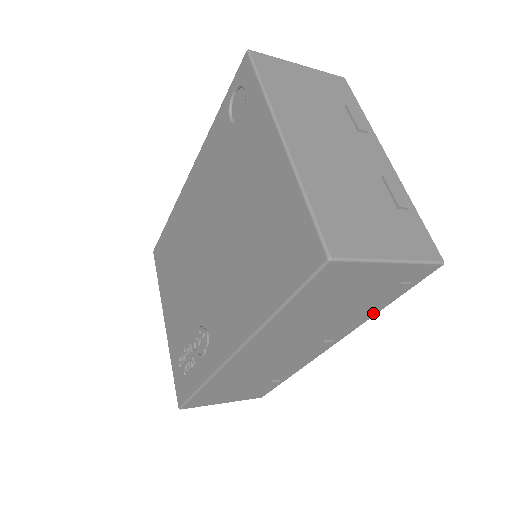
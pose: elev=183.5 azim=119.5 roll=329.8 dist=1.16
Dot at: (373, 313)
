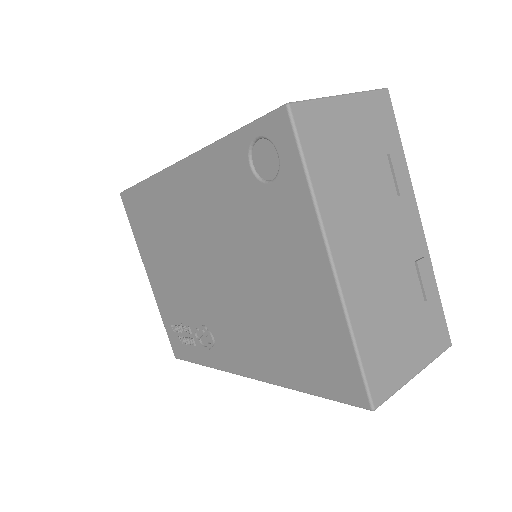
Dot at: occluded
